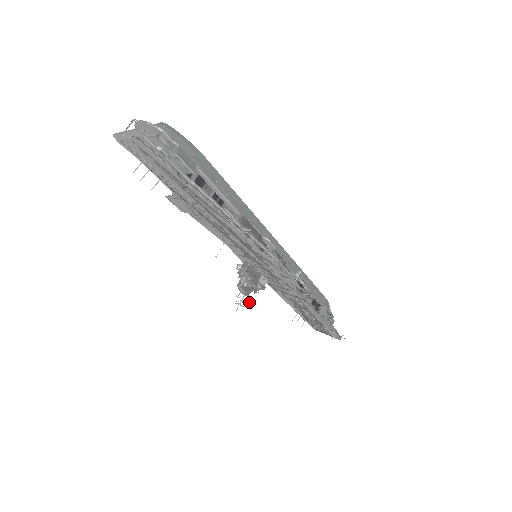
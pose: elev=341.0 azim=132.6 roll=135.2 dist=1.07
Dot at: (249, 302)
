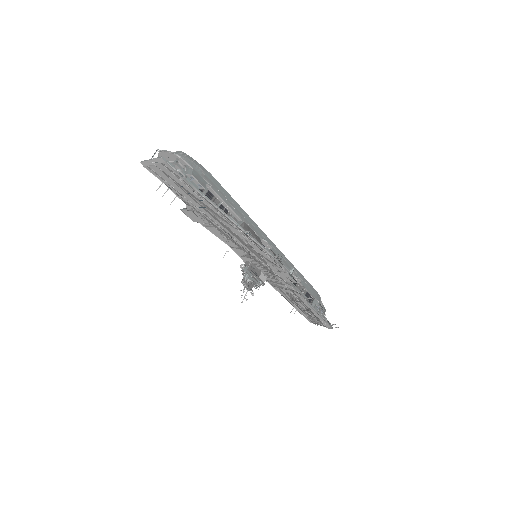
Dot at: occluded
